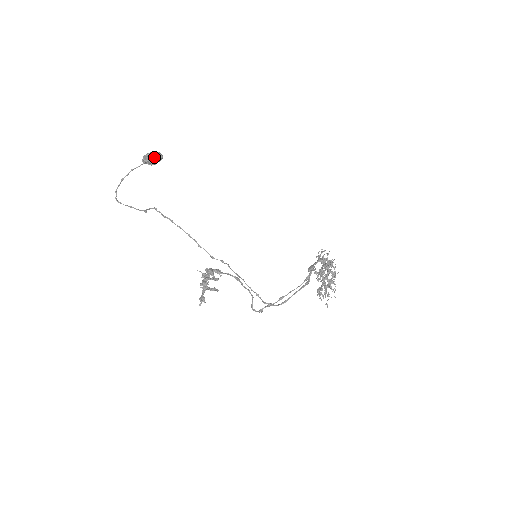
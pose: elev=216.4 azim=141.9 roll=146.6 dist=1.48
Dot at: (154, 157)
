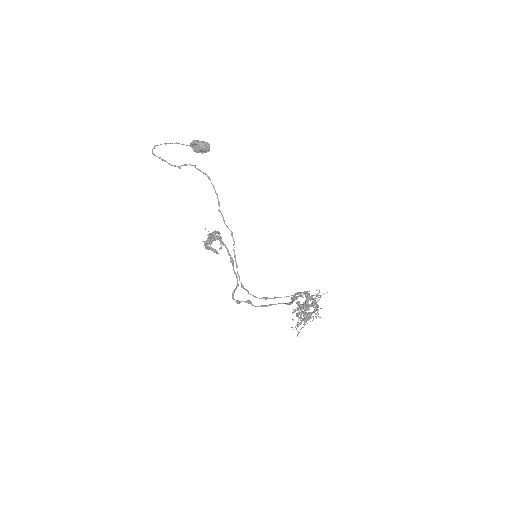
Dot at: (205, 144)
